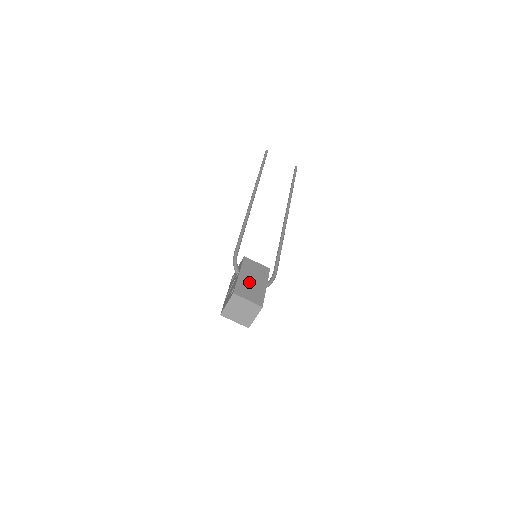
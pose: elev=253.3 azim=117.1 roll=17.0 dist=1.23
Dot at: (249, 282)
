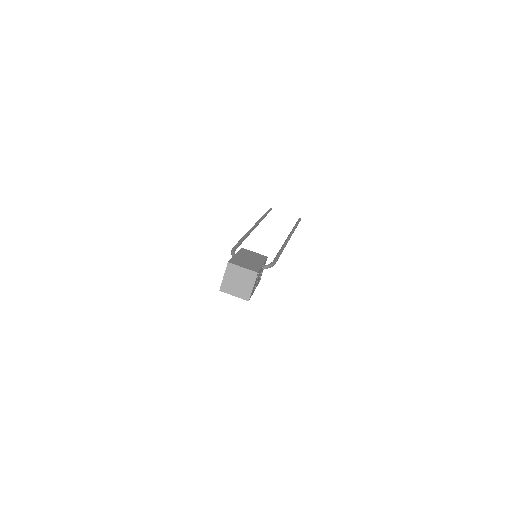
Dot at: (245, 259)
